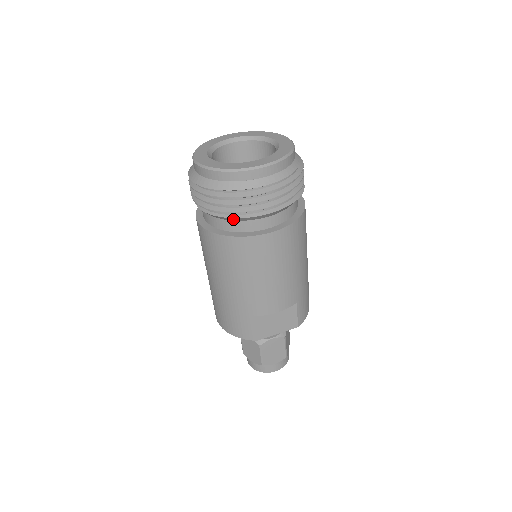
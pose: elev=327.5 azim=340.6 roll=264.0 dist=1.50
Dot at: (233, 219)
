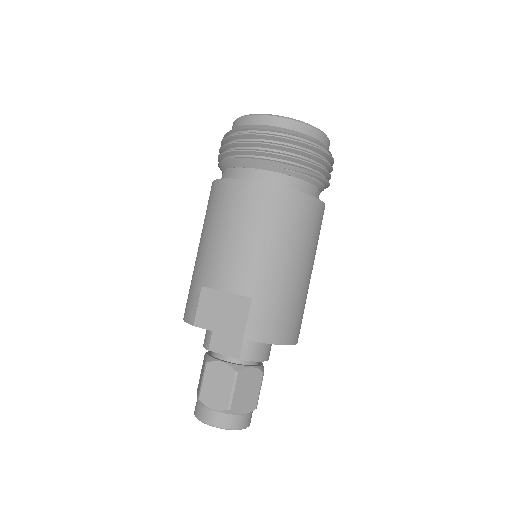
Dot at: (228, 164)
